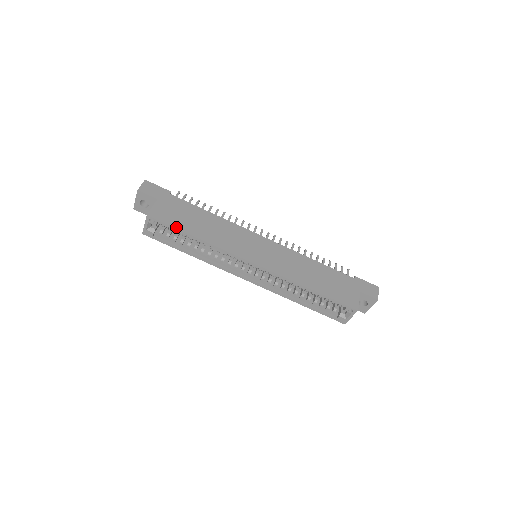
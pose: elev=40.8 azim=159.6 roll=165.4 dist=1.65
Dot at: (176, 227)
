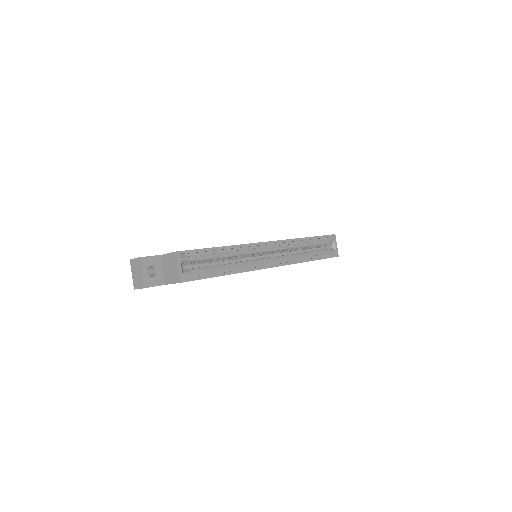
Dot at: (203, 249)
